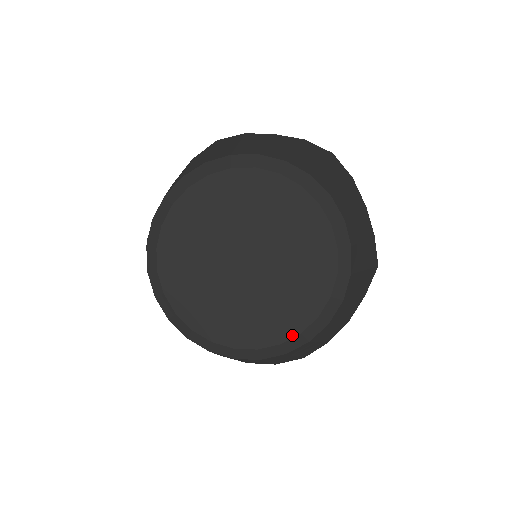
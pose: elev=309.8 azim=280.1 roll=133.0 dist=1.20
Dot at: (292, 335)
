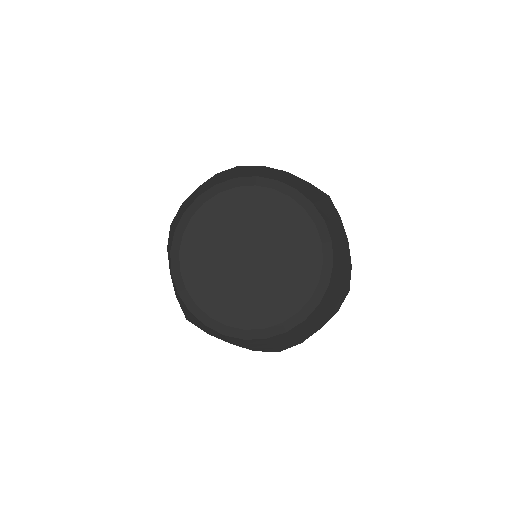
Dot at: (319, 269)
